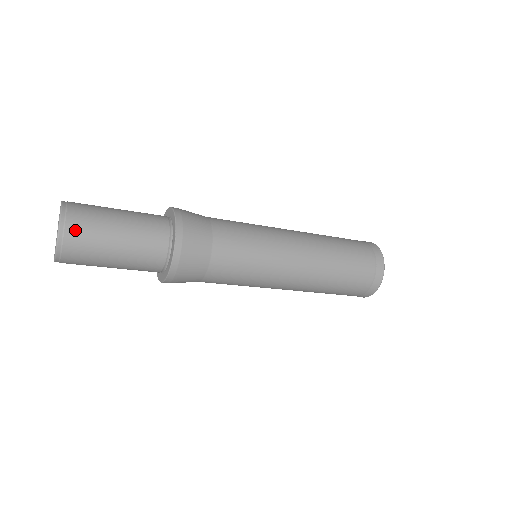
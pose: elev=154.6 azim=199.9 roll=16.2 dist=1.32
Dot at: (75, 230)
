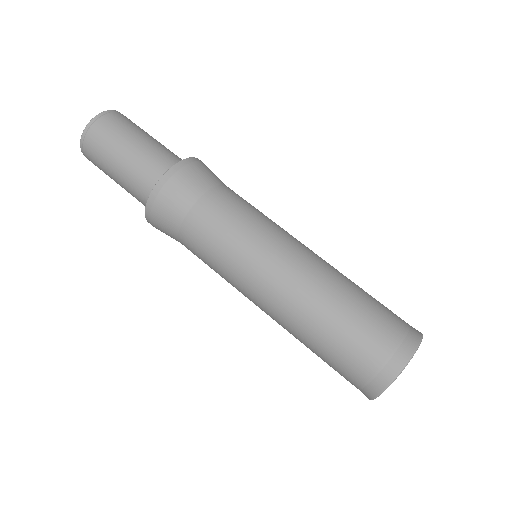
Dot at: (90, 143)
